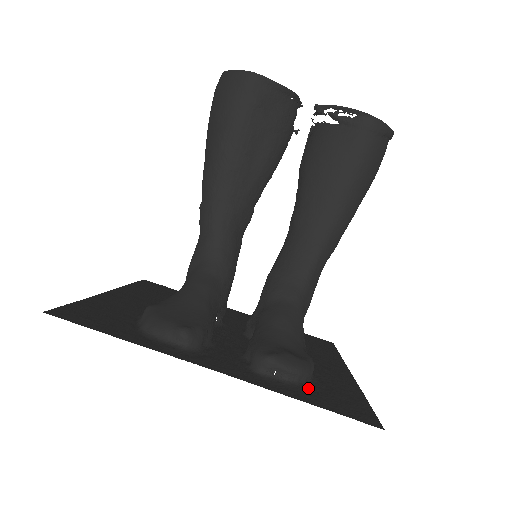
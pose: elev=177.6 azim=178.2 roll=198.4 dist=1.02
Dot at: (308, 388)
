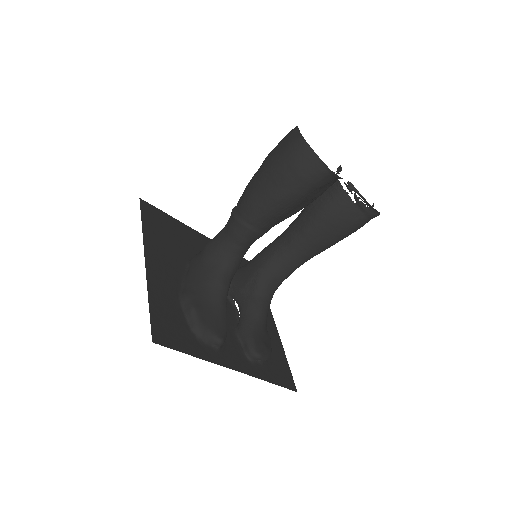
Dot at: (268, 363)
